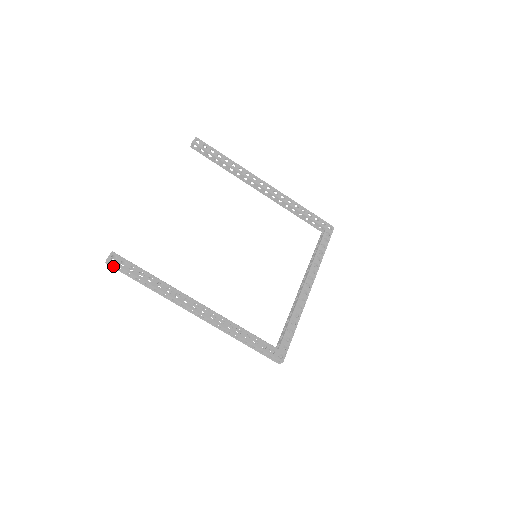
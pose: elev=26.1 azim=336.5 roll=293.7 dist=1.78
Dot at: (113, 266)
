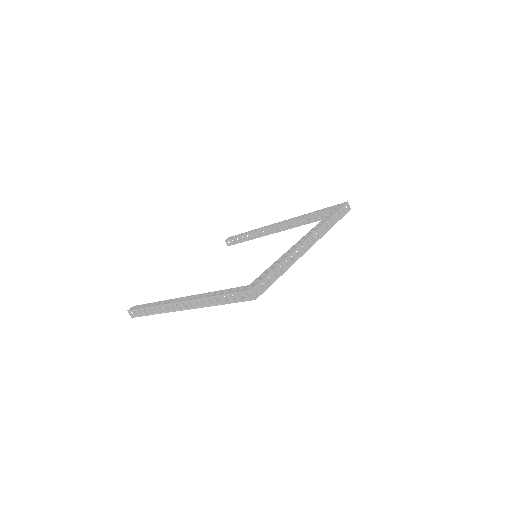
Dot at: (134, 315)
